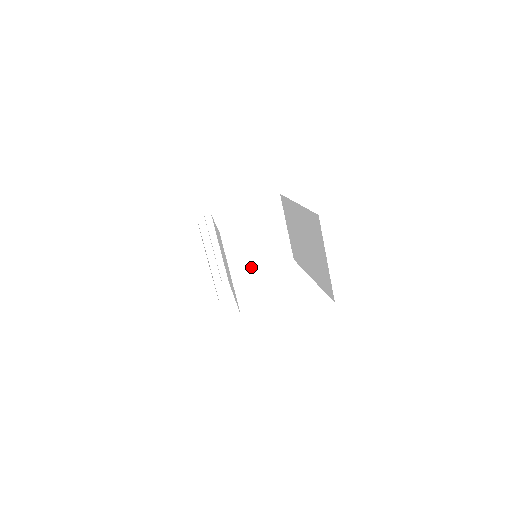
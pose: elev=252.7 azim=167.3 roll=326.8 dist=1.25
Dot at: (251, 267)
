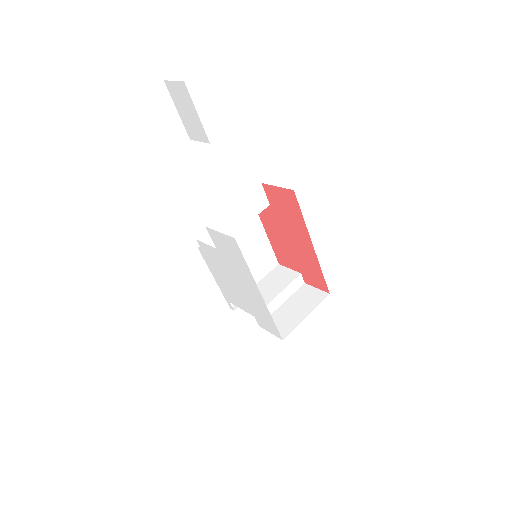
Dot at: occluded
